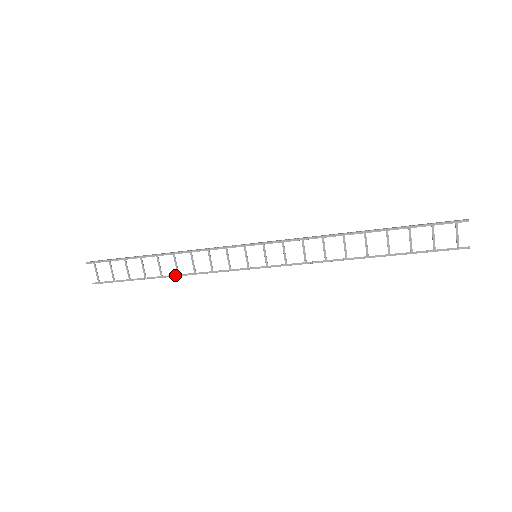
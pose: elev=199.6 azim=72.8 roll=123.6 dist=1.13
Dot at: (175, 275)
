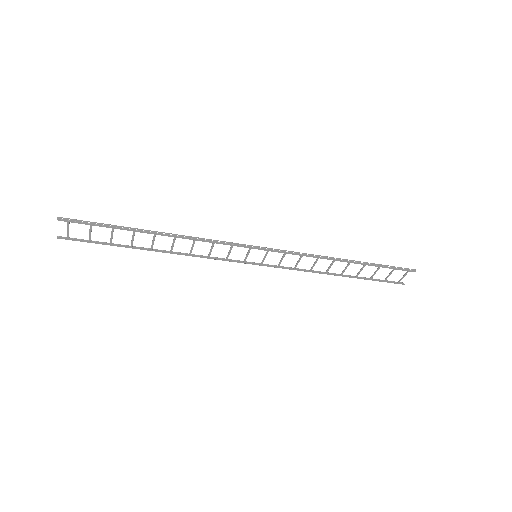
Dot at: (167, 252)
